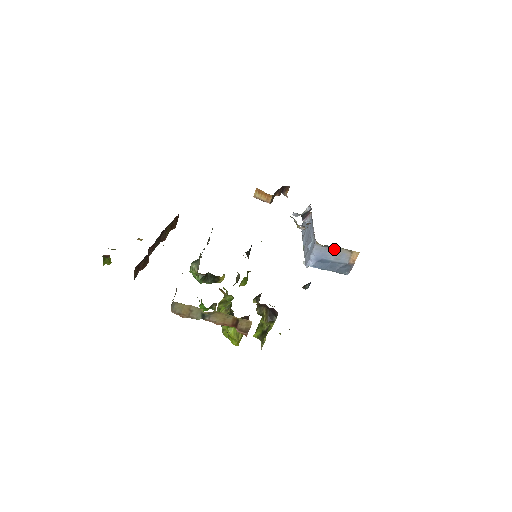
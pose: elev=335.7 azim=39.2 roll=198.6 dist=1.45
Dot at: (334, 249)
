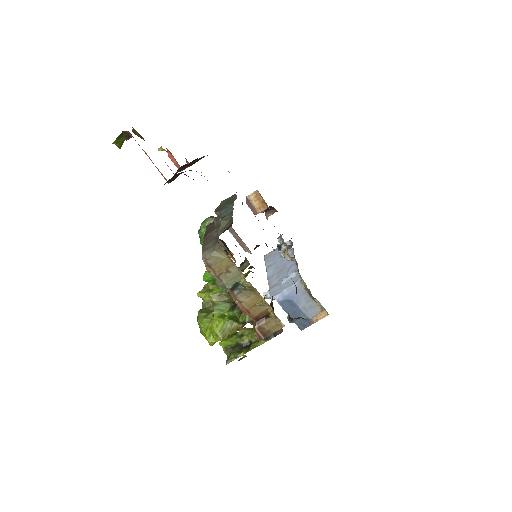
Dot at: occluded
